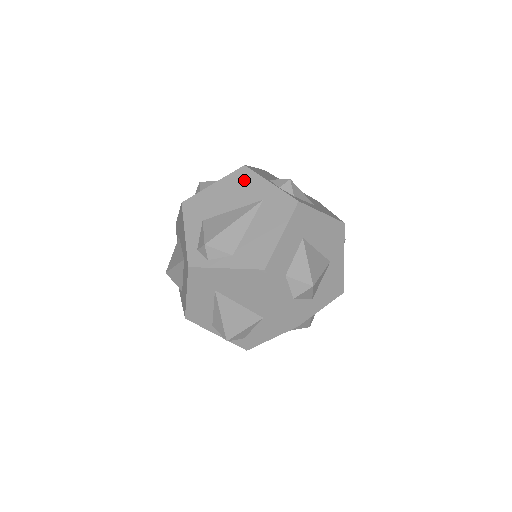
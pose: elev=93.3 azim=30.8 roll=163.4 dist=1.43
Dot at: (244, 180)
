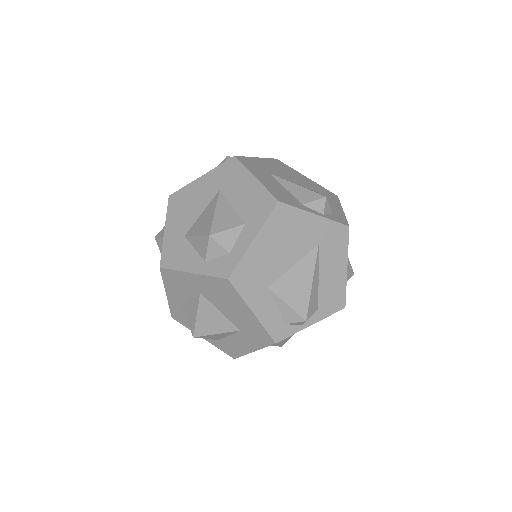
Dot at: occluded
